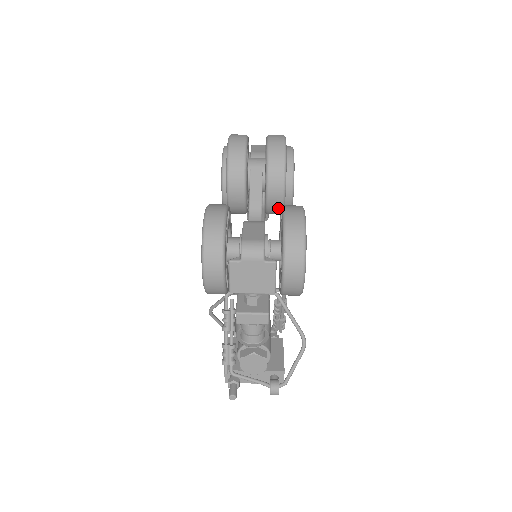
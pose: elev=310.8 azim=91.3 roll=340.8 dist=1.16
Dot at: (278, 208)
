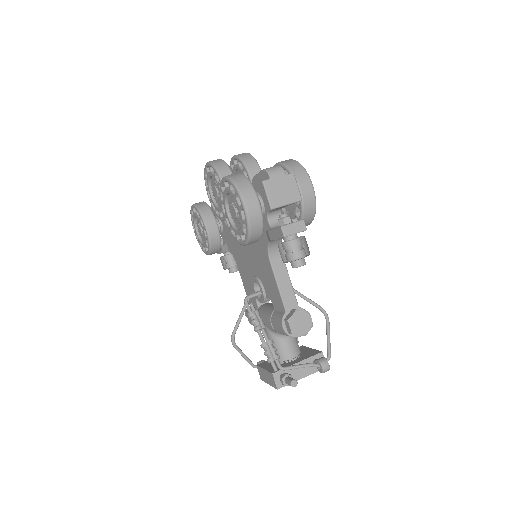
Dot at: occluded
